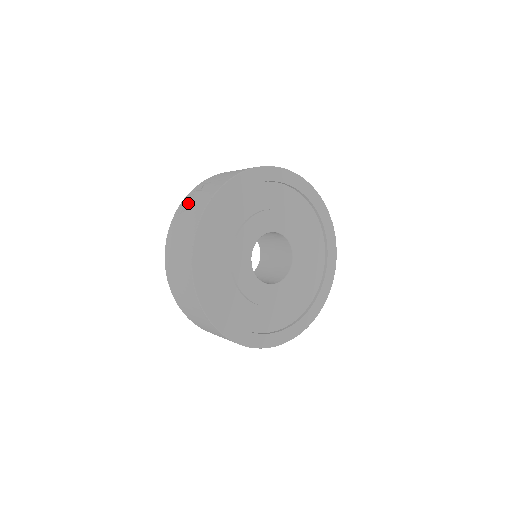
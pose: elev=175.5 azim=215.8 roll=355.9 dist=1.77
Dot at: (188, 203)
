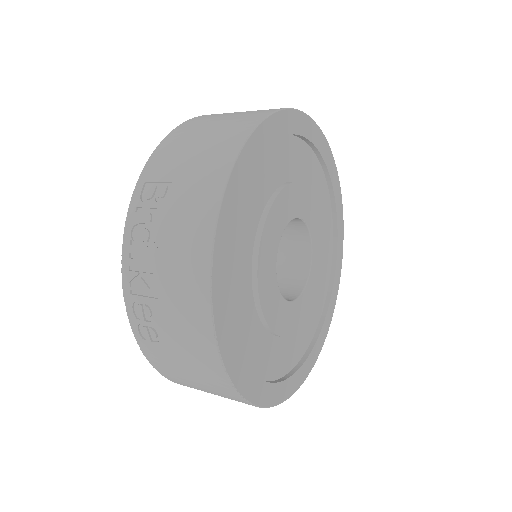
Dot at: (152, 326)
